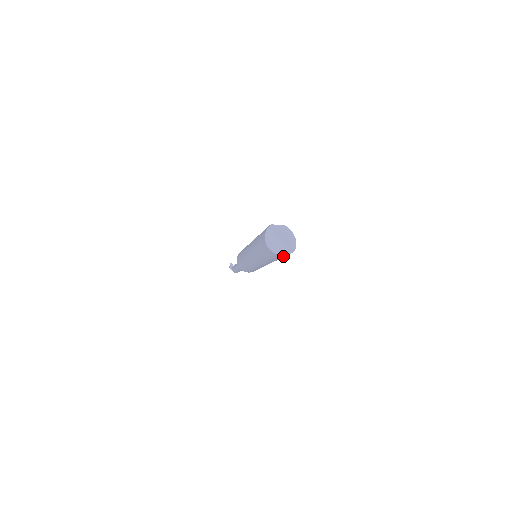
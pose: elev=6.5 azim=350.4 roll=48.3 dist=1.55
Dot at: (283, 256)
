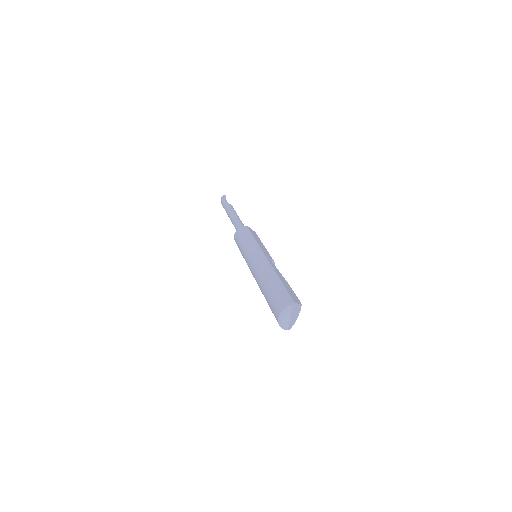
Dot at: occluded
